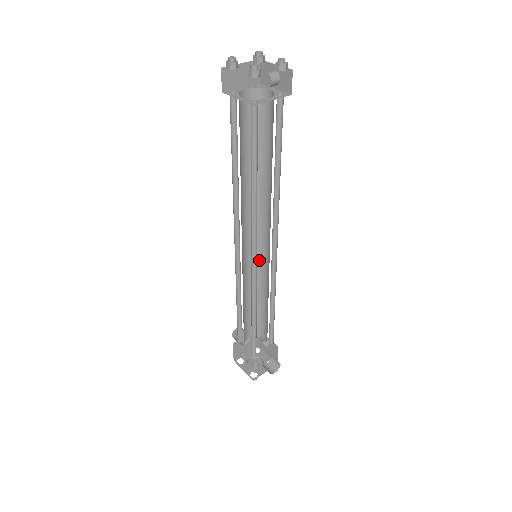
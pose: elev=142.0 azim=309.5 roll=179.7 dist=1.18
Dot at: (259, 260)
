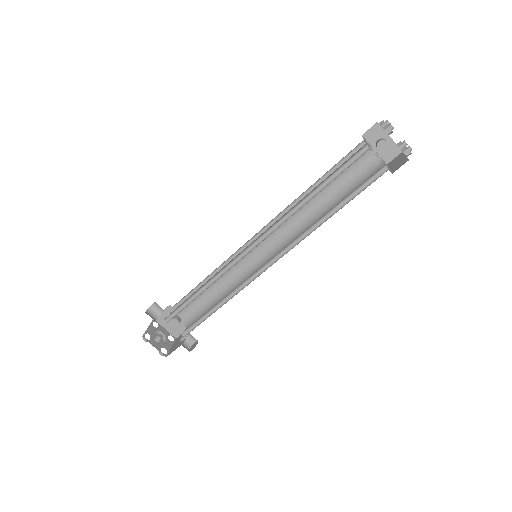
Dot at: occluded
